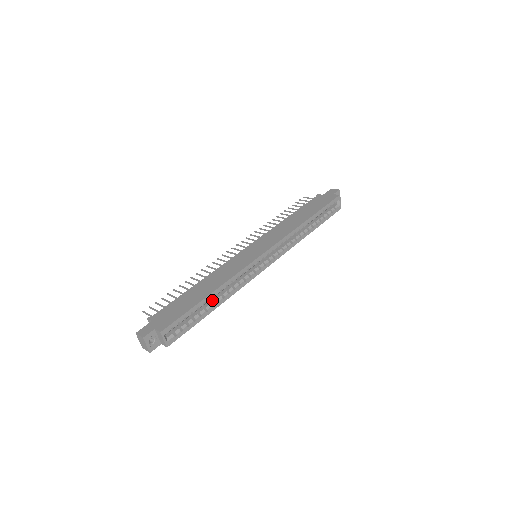
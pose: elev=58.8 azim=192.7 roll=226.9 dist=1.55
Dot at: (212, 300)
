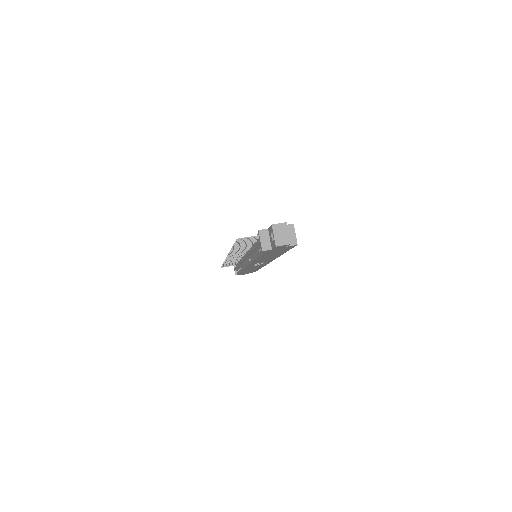
Dot at: occluded
